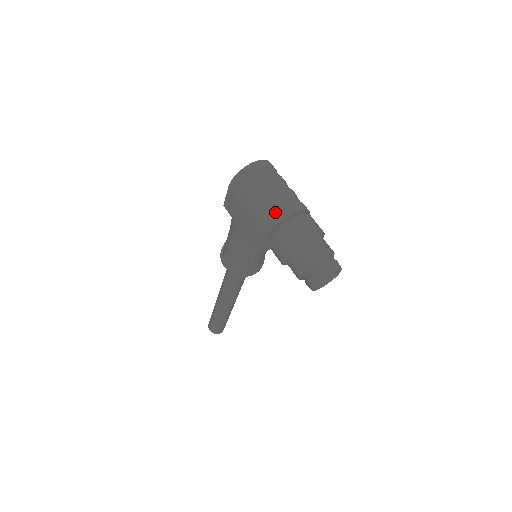
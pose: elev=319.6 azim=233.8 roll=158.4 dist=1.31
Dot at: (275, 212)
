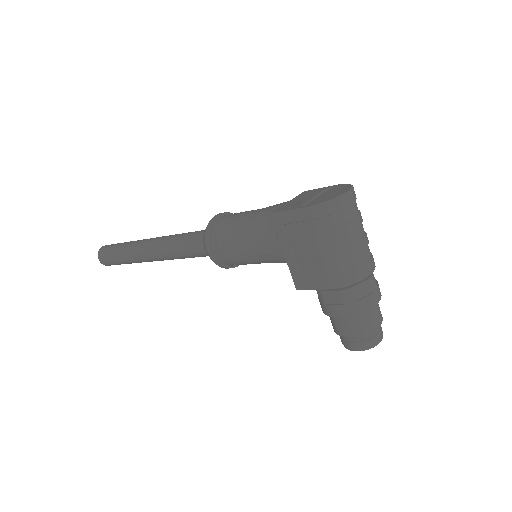
Dot at: (356, 269)
